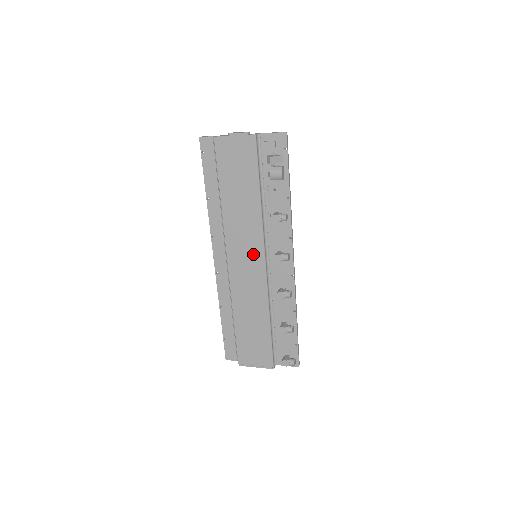
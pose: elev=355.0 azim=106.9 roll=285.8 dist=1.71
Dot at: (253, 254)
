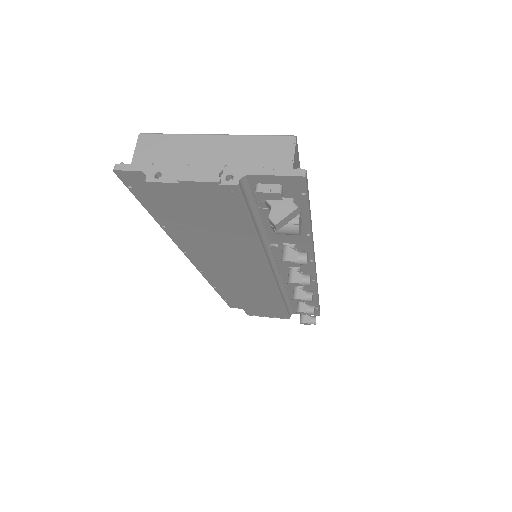
Dot at: (254, 272)
